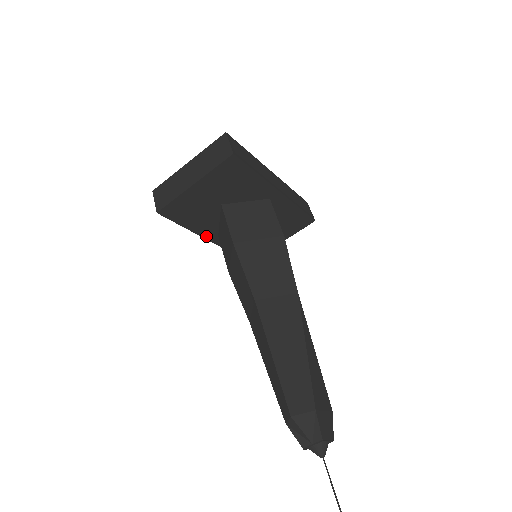
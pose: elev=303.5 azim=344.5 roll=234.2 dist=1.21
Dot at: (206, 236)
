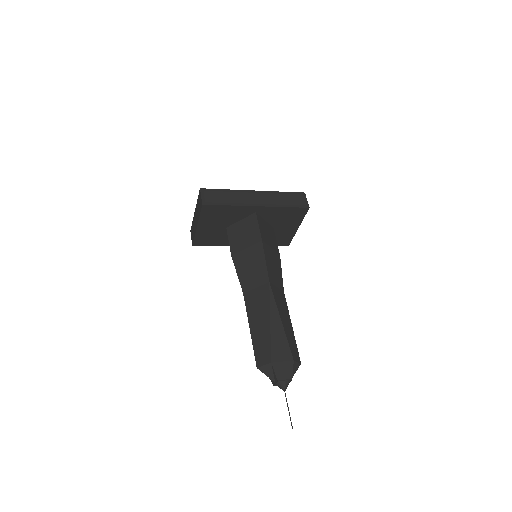
Dot at: occluded
